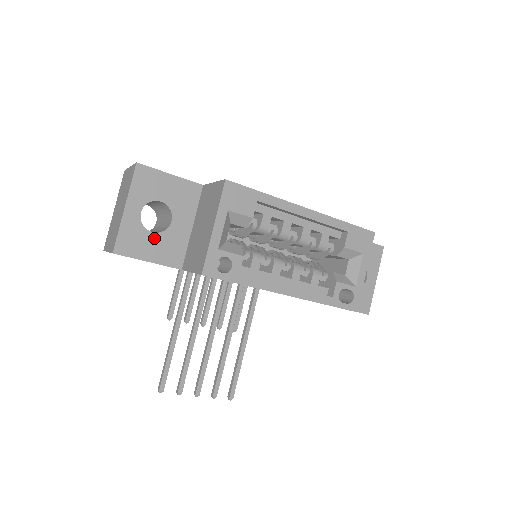
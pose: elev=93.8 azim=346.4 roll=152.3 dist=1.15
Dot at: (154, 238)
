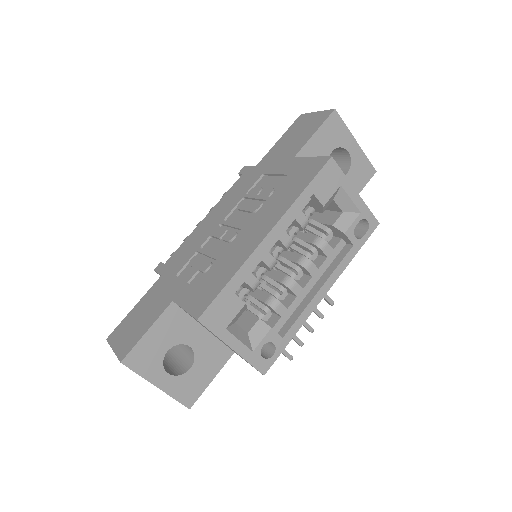
Dot at: (196, 369)
